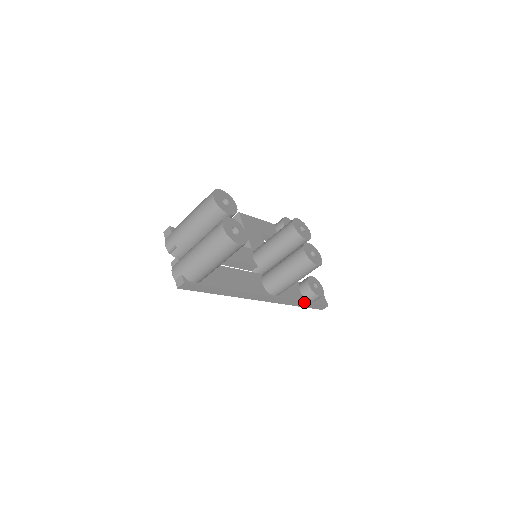
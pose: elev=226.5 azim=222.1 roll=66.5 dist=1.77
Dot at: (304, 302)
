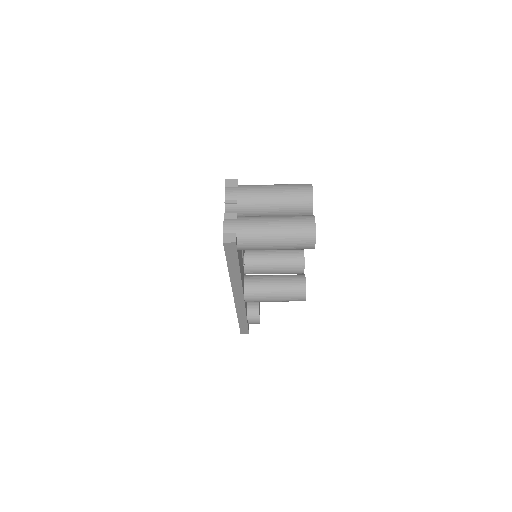
Dot at: (246, 320)
